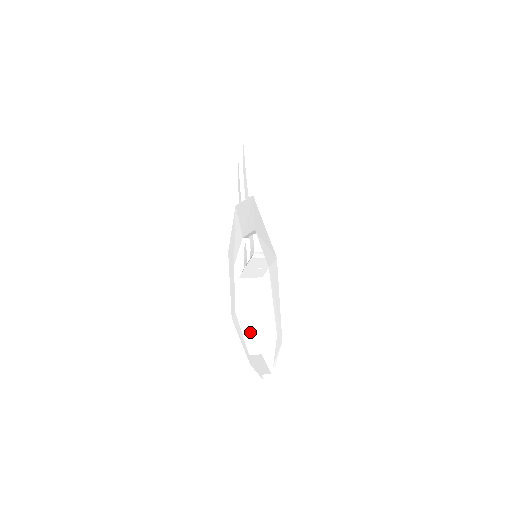
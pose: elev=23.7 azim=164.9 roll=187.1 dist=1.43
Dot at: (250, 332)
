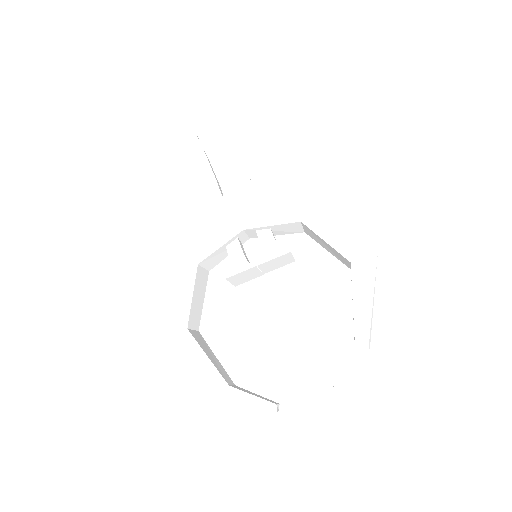
Dot at: (212, 356)
